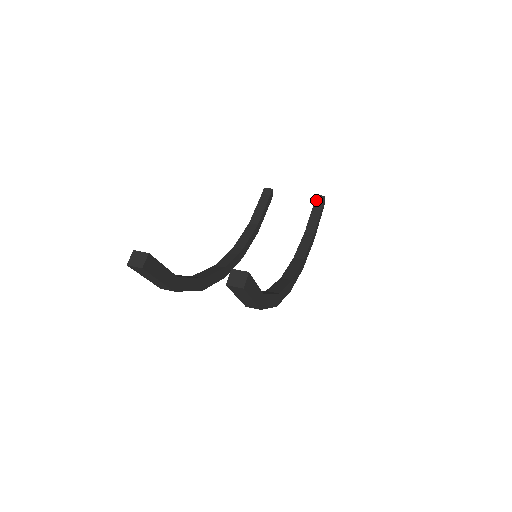
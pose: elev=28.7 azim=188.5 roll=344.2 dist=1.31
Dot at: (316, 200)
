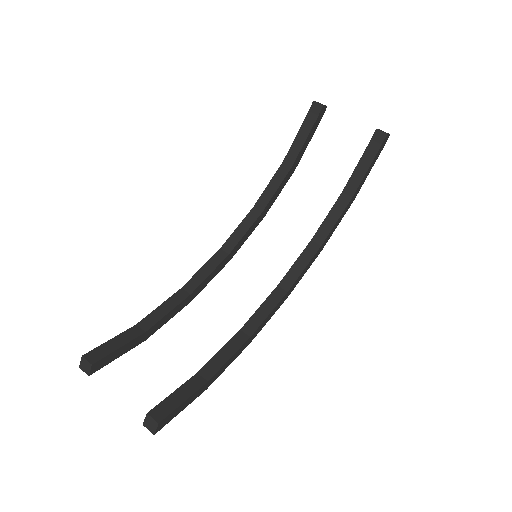
Dot at: (373, 138)
